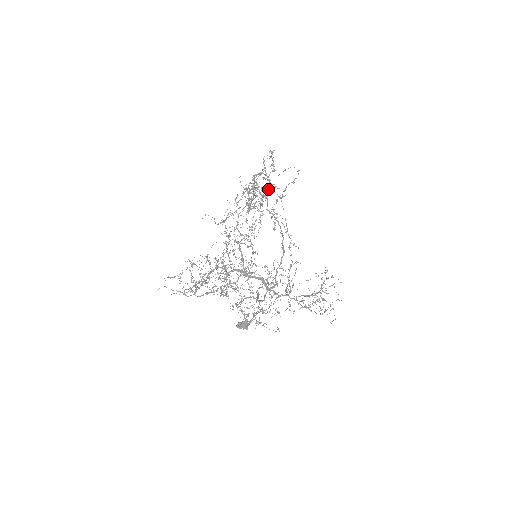
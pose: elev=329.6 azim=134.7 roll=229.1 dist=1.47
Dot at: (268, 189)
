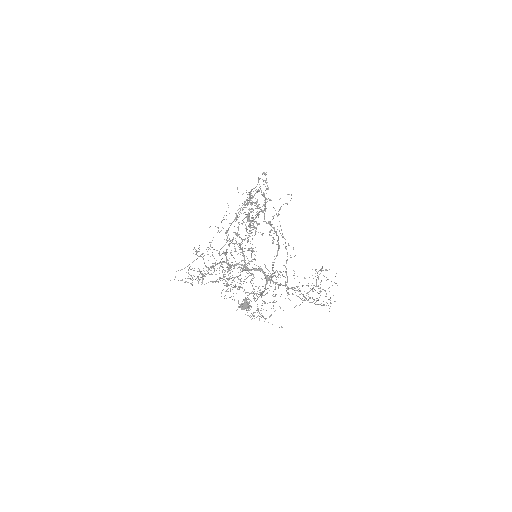
Dot at: (264, 206)
